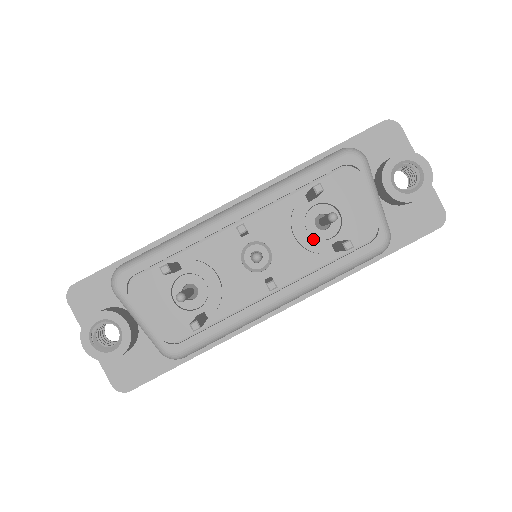
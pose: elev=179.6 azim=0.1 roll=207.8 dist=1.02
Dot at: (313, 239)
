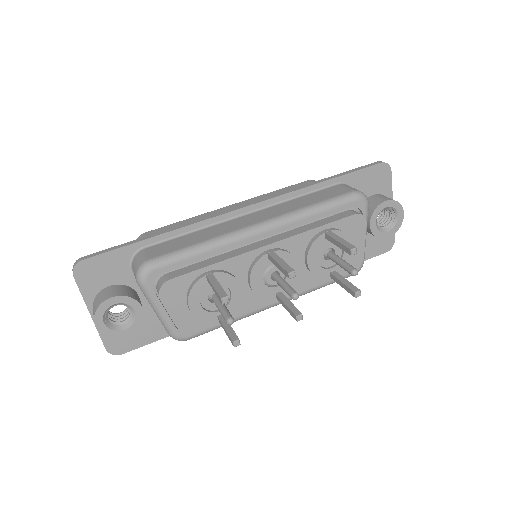
Dot at: (319, 267)
